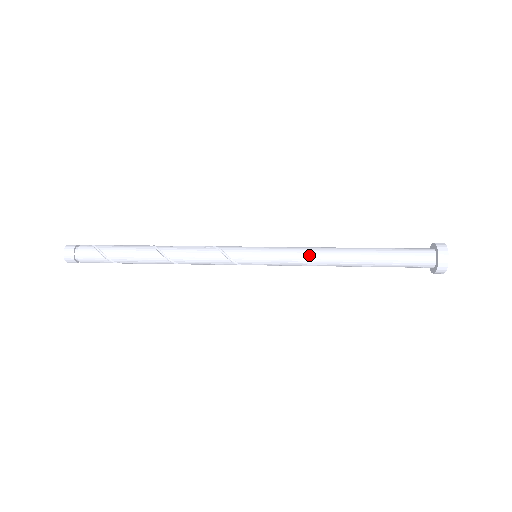
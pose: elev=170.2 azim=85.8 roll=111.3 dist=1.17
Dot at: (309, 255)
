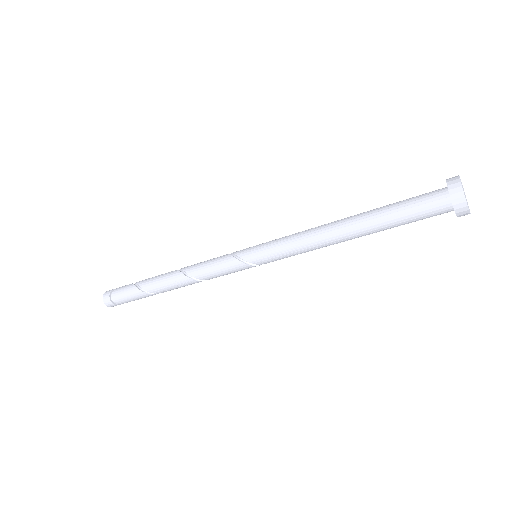
Dot at: occluded
